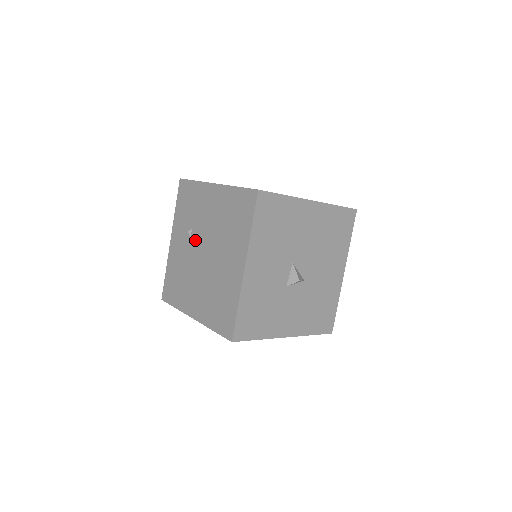
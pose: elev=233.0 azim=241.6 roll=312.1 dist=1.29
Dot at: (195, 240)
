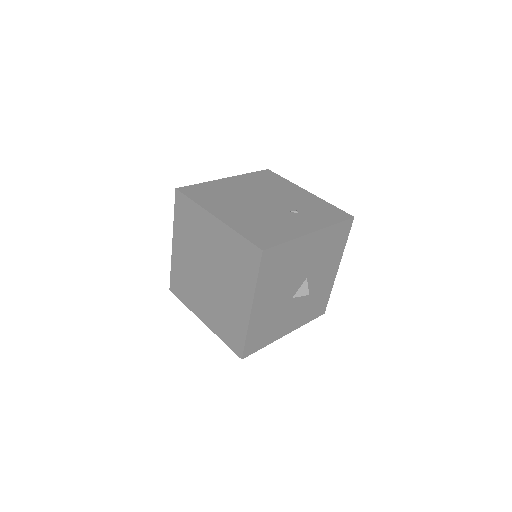
Dot at: occluded
